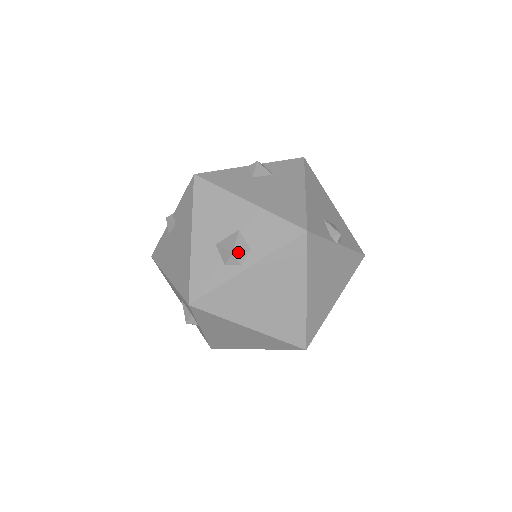
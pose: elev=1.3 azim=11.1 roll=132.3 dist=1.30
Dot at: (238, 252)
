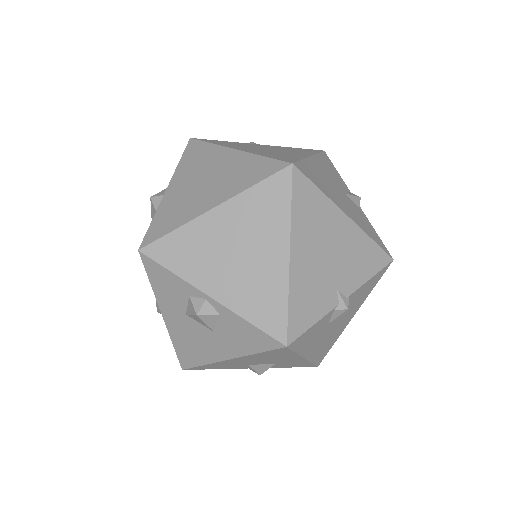
Dot at: (156, 194)
